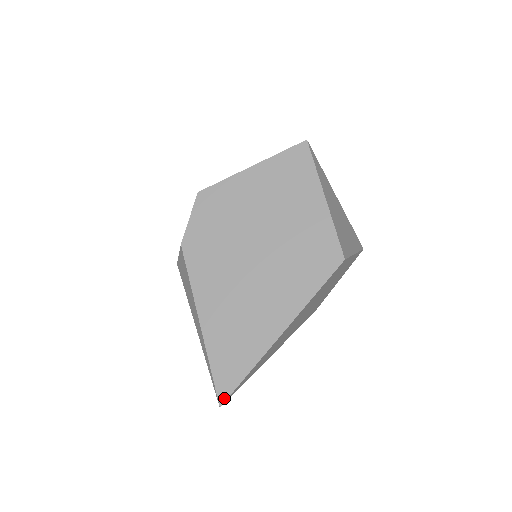
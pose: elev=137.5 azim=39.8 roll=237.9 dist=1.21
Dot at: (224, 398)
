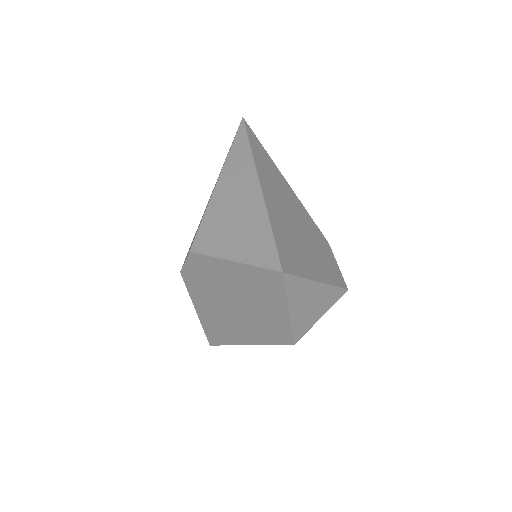
Dot at: (212, 344)
